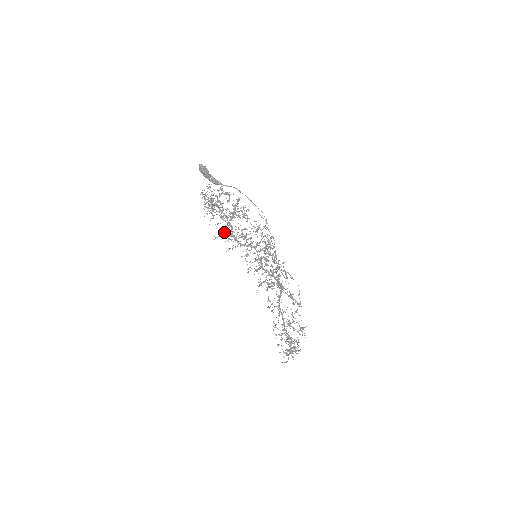
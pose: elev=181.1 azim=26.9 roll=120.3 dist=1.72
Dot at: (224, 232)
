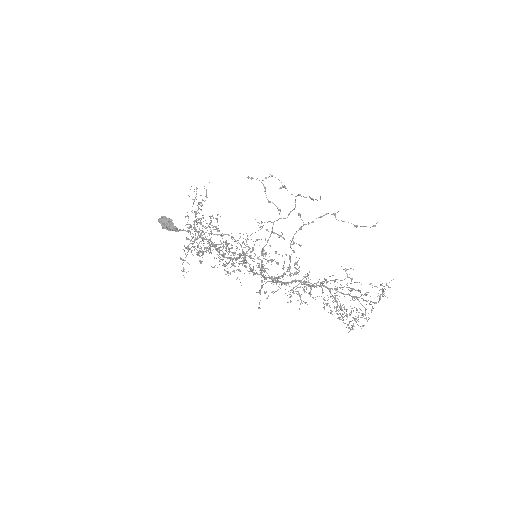
Dot at: (212, 267)
